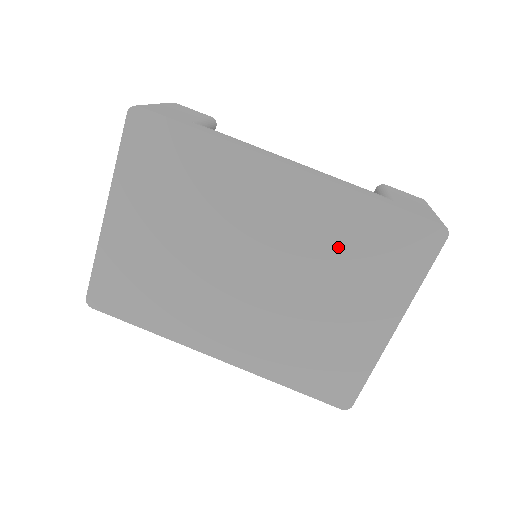
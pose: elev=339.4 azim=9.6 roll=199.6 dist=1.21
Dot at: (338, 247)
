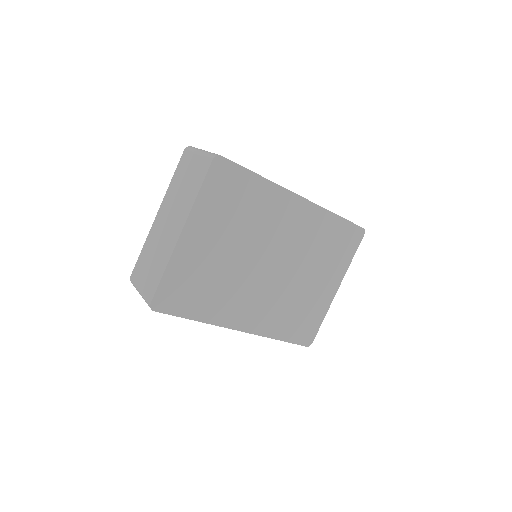
Dot at: (318, 244)
